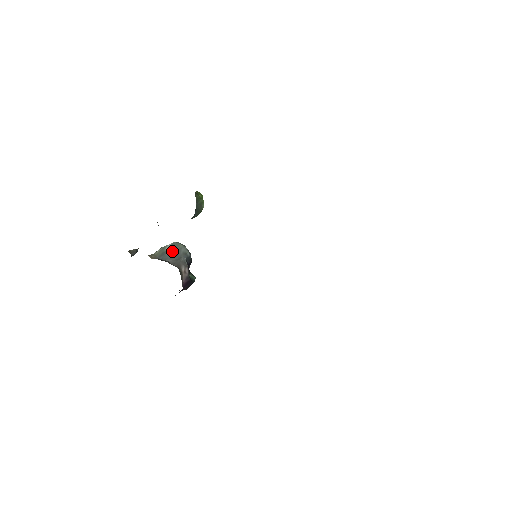
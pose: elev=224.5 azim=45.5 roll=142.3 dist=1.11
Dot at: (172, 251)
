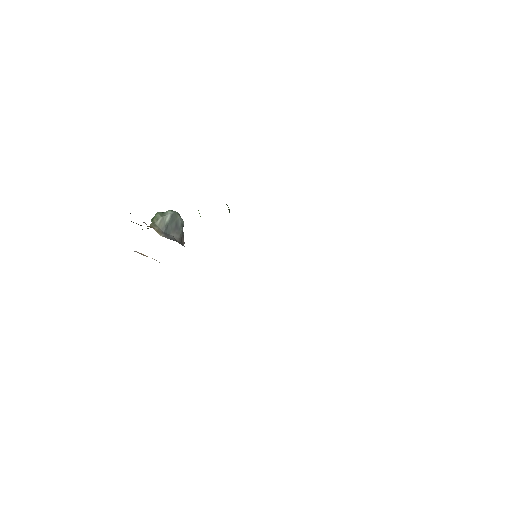
Dot at: (172, 223)
